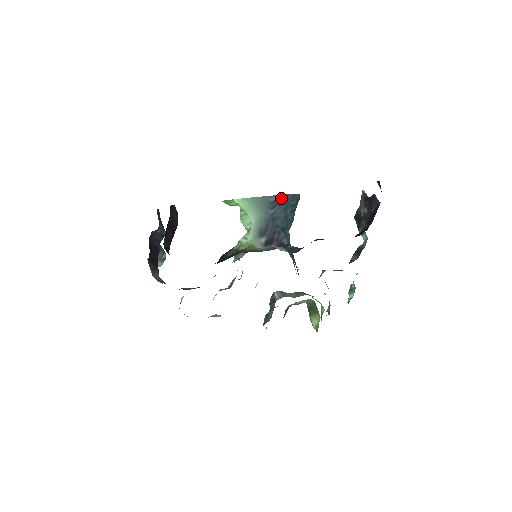
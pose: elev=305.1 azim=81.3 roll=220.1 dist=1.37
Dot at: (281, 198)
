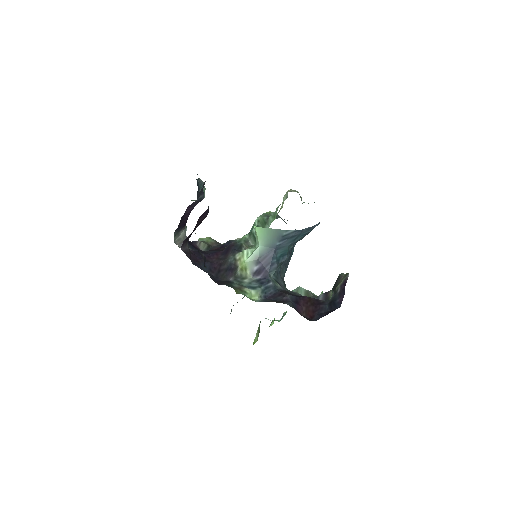
Dot at: (294, 233)
